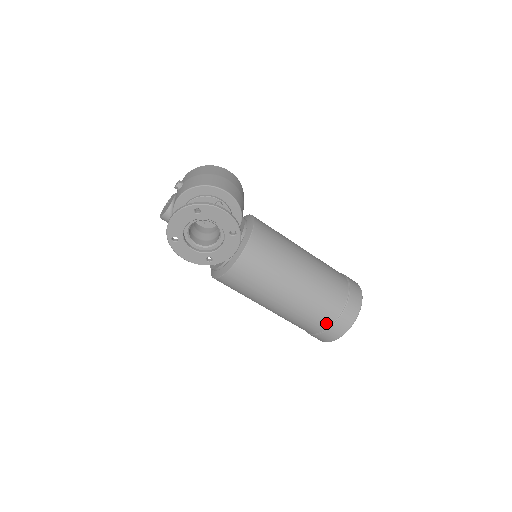
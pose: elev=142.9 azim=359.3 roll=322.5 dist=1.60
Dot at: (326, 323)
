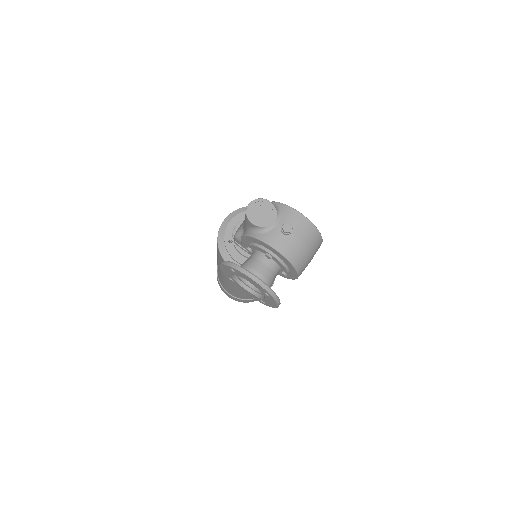
Dot at: (232, 294)
